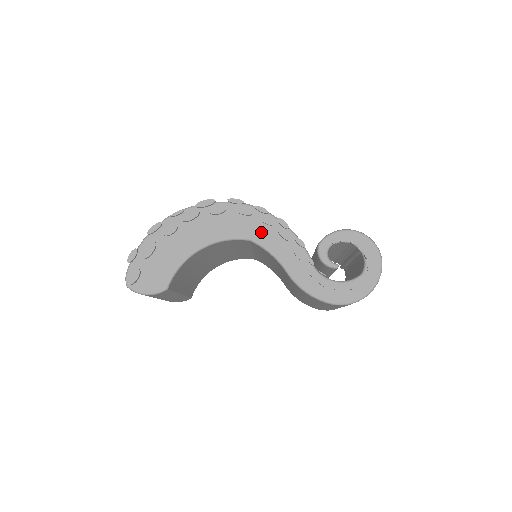
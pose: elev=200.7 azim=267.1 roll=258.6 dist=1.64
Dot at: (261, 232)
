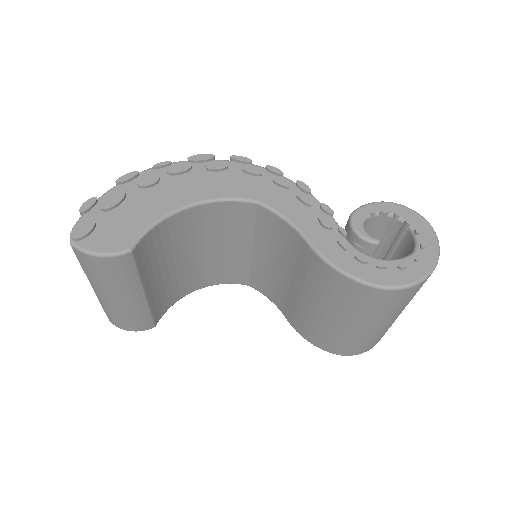
Dot at: (273, 194)
